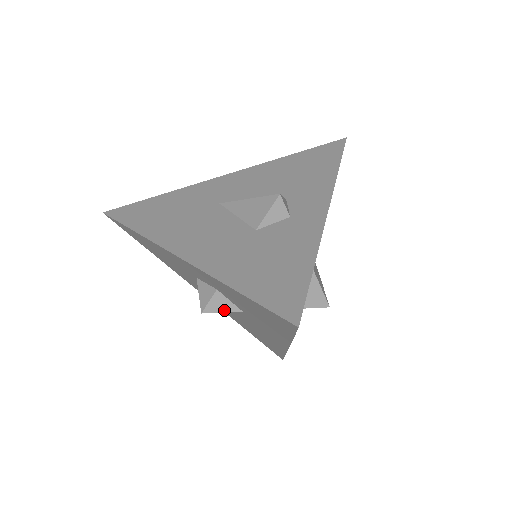
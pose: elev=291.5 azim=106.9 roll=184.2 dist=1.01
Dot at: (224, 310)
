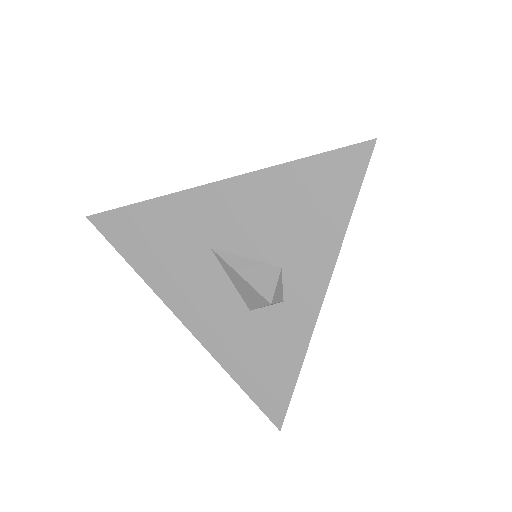
Dot at: occluded
